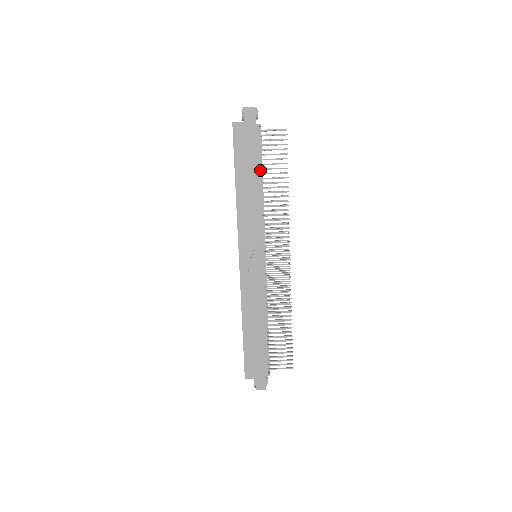
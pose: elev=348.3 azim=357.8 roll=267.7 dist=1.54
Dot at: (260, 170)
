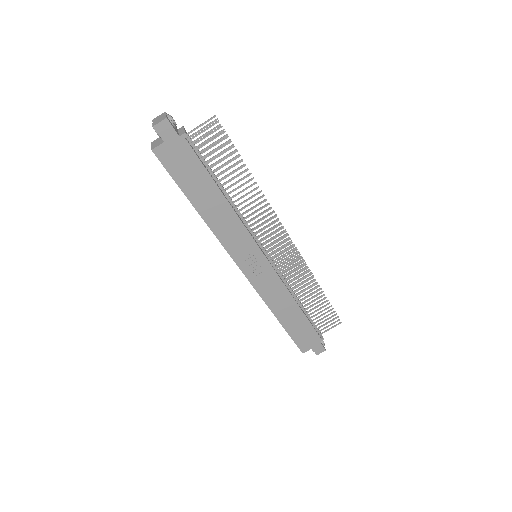
Dot at: (213, 181)
